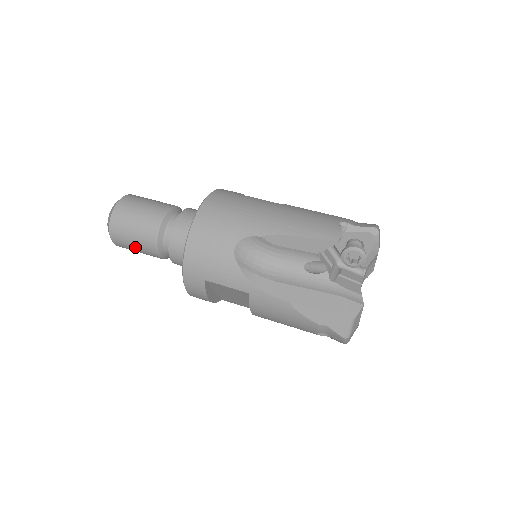
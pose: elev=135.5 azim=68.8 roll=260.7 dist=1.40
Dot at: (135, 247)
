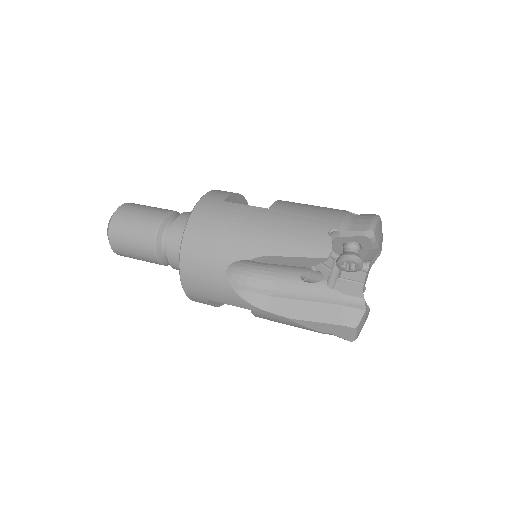
Dot at: occluded
